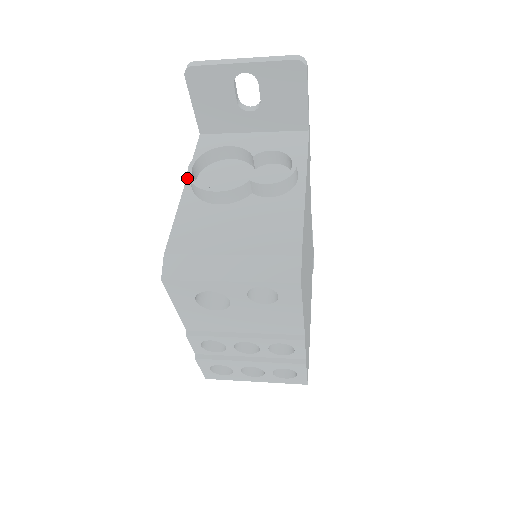
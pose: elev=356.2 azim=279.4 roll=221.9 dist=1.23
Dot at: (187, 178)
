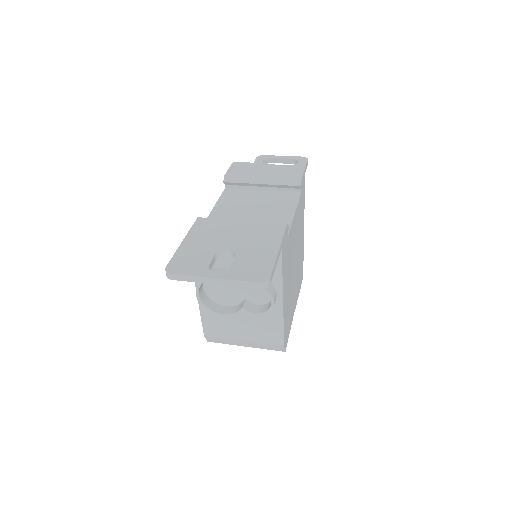
Dot at: (195, 285)
